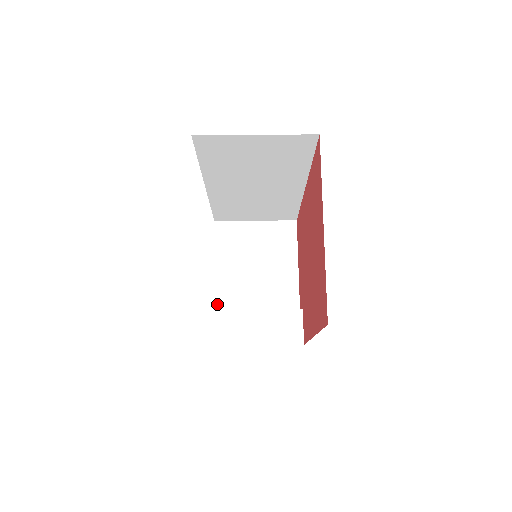
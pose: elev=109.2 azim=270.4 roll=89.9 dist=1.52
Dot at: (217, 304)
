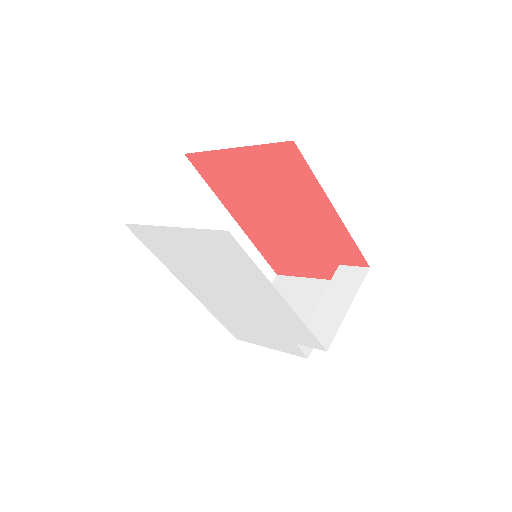
Dot at: (303, 352)
